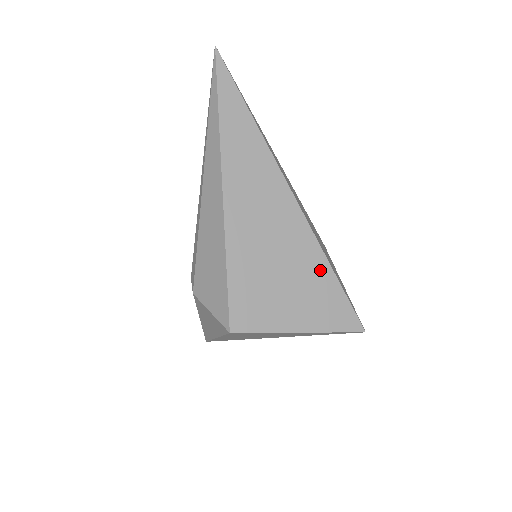
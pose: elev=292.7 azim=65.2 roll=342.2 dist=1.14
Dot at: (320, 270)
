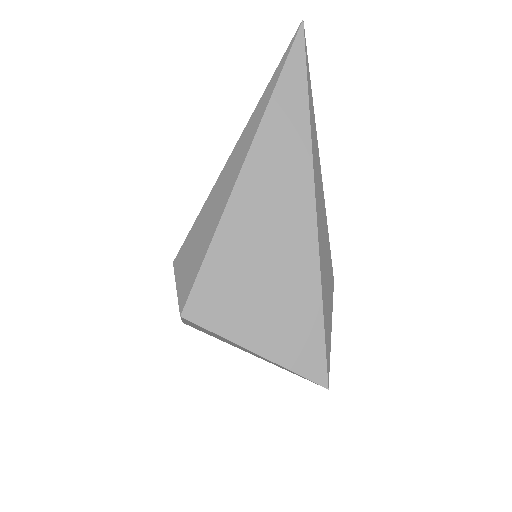
Dot at: (308, 299)
